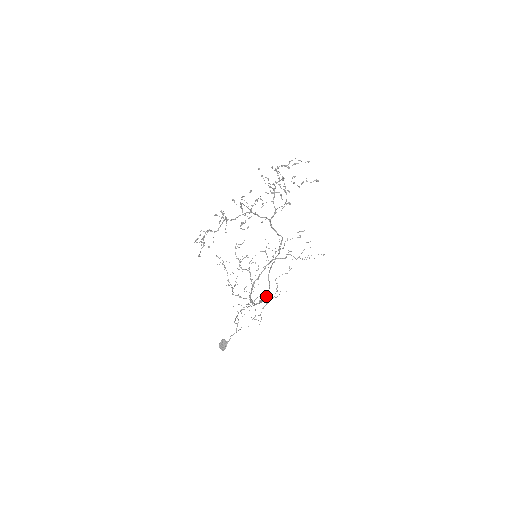
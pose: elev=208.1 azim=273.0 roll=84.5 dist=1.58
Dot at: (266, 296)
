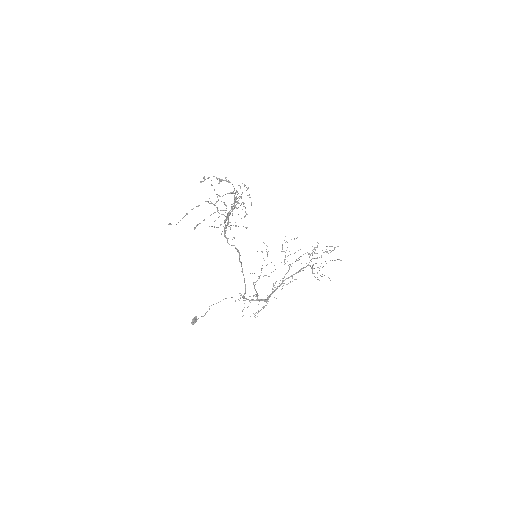
Dot at: (242, 296)
